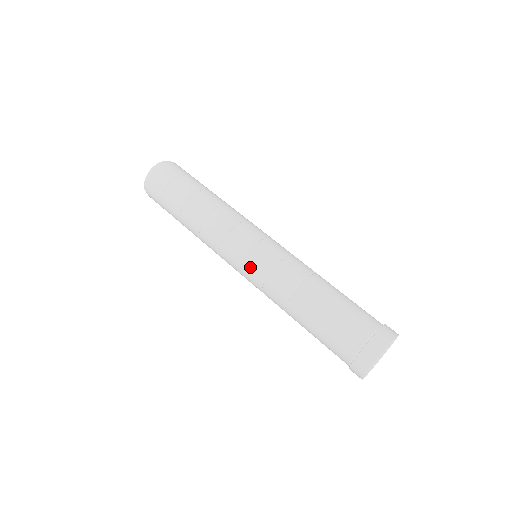
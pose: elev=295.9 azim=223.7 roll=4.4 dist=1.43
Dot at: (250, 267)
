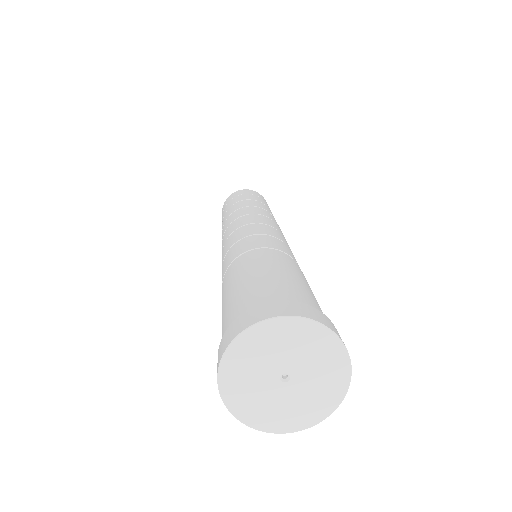
Dot at: (229, 240)
